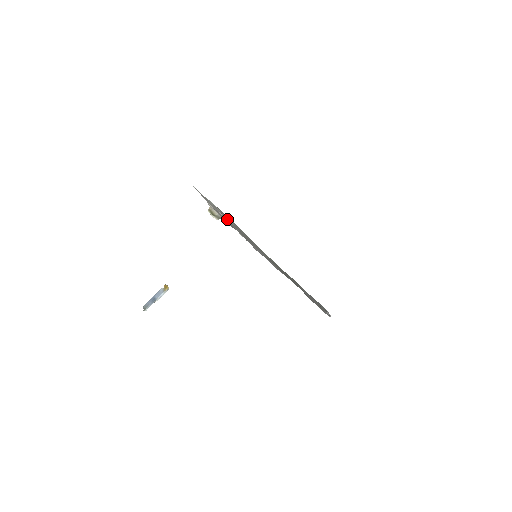
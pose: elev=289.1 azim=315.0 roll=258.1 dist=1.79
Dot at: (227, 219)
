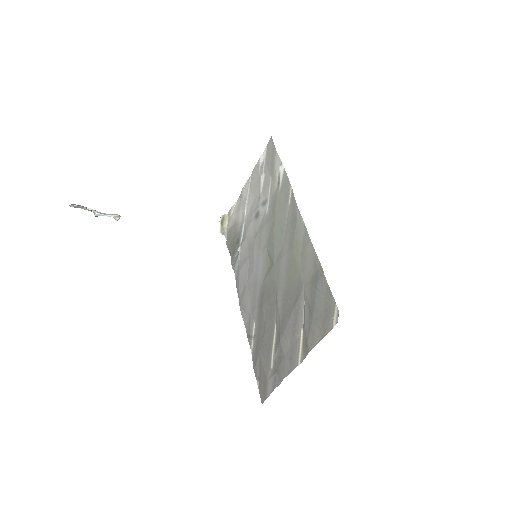
Dot at: (262, 204)
